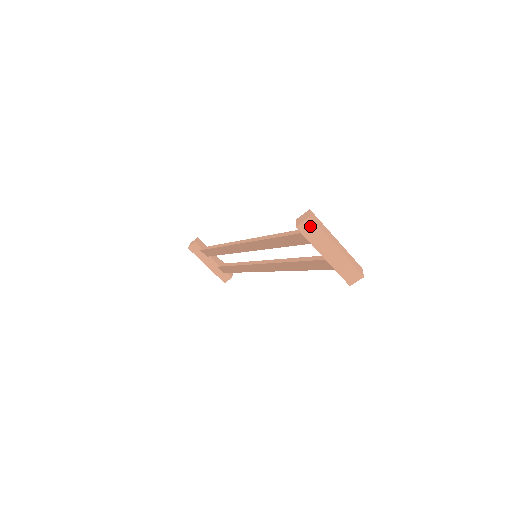
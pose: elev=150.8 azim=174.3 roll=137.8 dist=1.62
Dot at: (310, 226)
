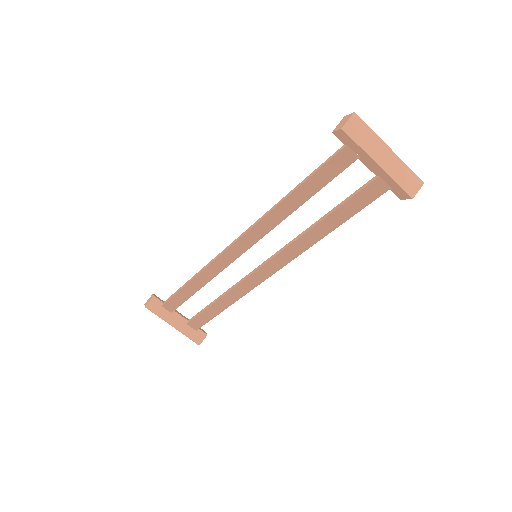
Dot at: (357, 125)
